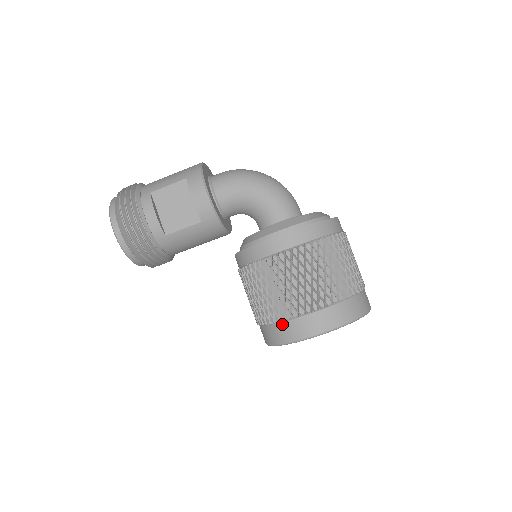
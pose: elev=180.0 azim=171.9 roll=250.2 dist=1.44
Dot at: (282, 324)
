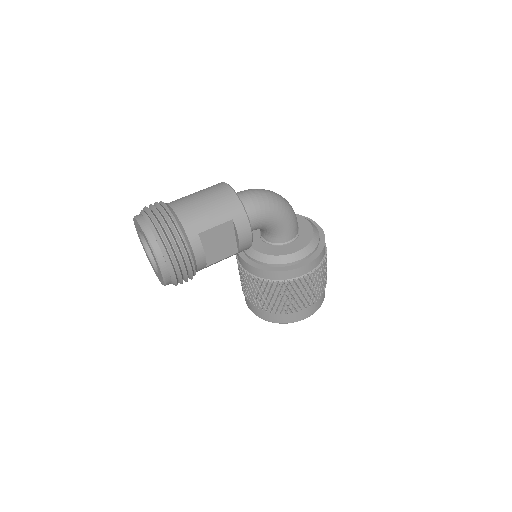
Dot at: (286, 315)
